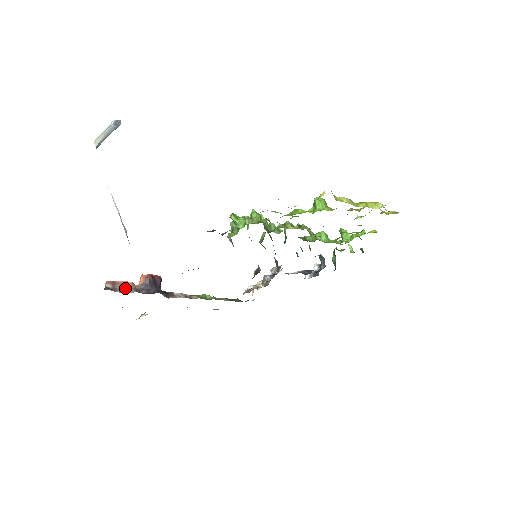
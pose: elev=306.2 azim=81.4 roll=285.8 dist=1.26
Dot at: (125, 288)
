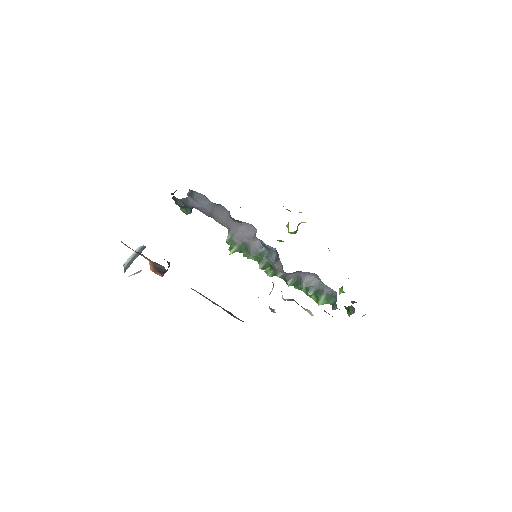
Dot at: occluded
